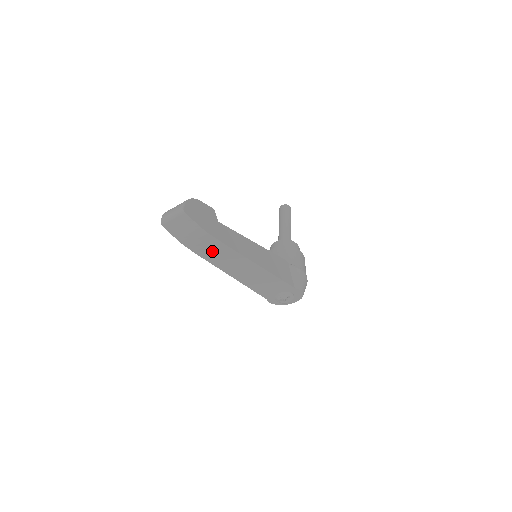
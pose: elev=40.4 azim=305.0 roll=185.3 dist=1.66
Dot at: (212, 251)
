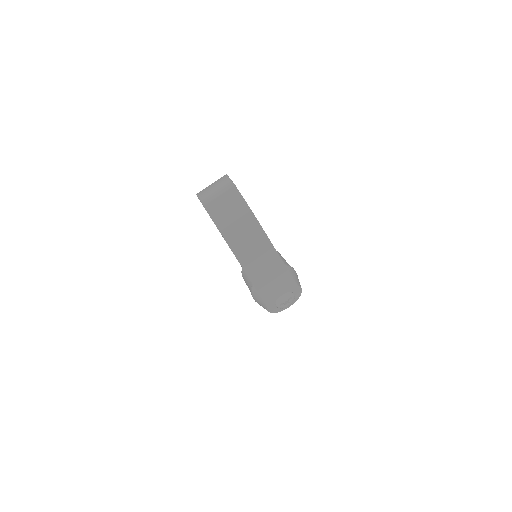
Dot at: (246, 240)
